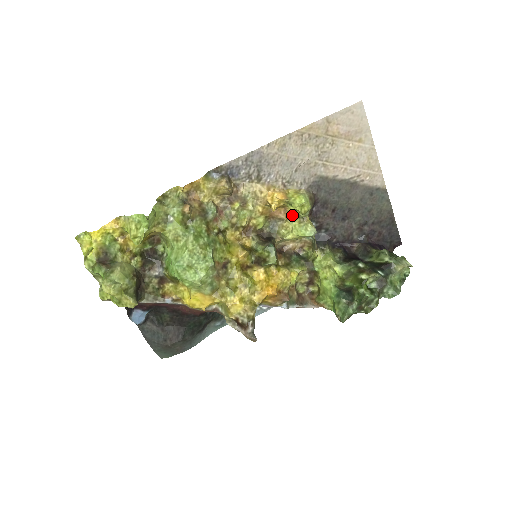
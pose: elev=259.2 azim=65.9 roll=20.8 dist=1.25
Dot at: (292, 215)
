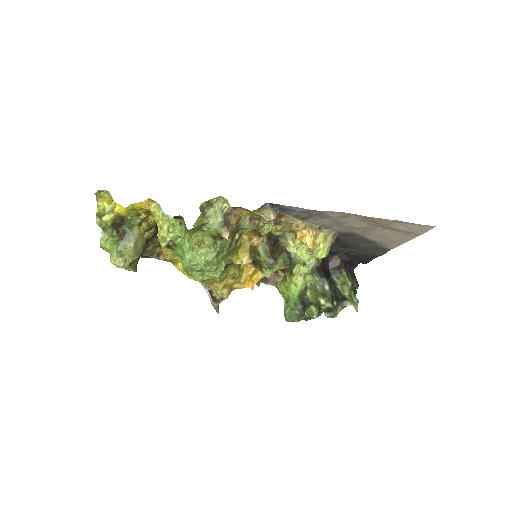
Dot at: occluded
